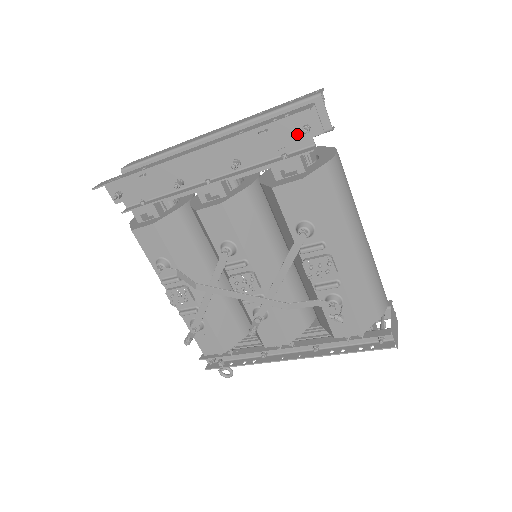
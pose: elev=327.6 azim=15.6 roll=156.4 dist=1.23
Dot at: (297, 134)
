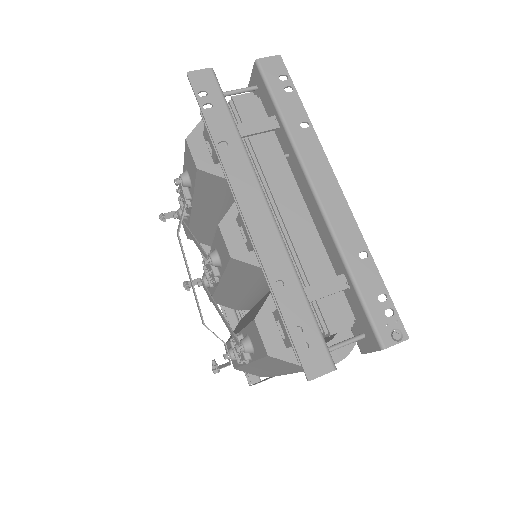
Dot at: occluded
